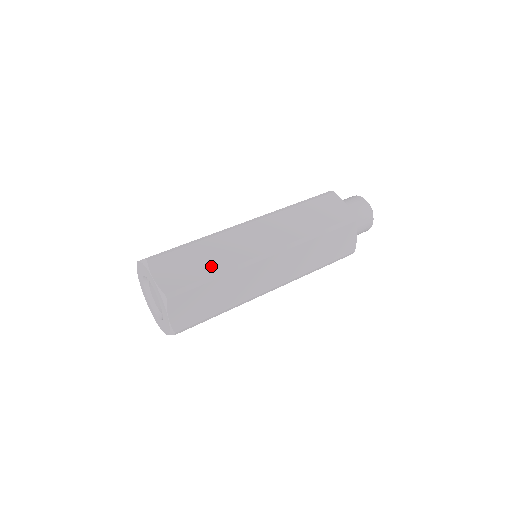
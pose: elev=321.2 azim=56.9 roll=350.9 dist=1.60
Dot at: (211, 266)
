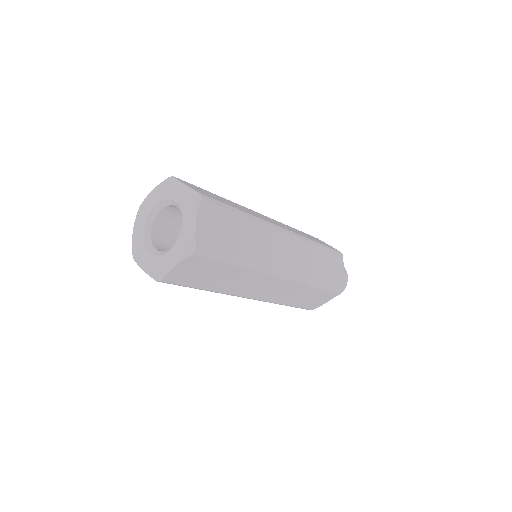
Dot at: (237, 207)
